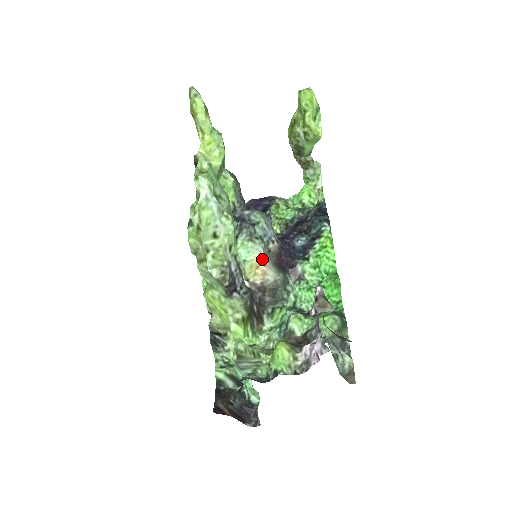
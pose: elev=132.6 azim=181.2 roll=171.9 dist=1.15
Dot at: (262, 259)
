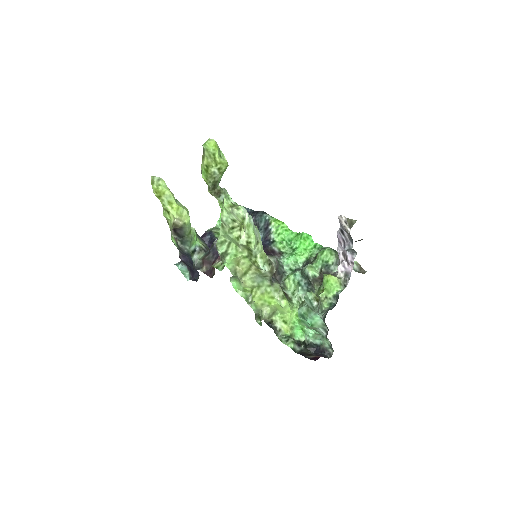
Dot at: occluded
